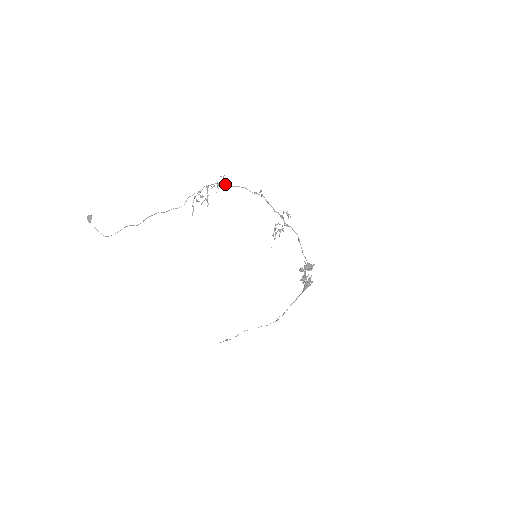
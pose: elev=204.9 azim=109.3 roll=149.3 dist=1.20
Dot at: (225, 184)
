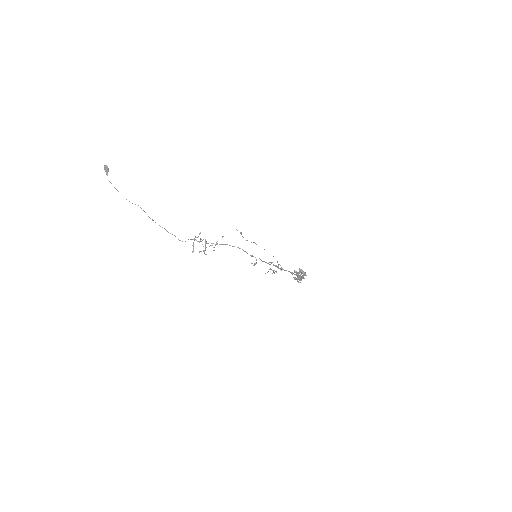
Dot at: (223, 244)
